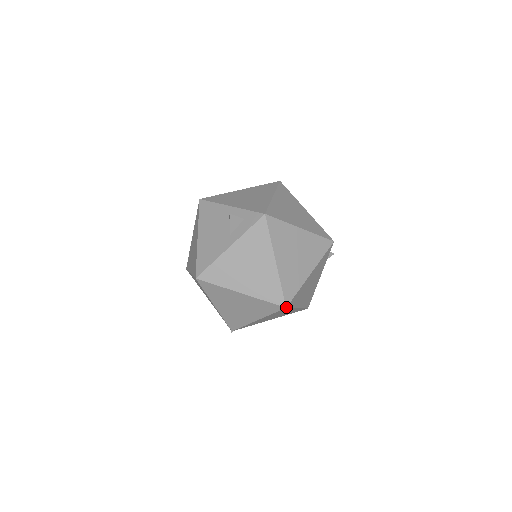
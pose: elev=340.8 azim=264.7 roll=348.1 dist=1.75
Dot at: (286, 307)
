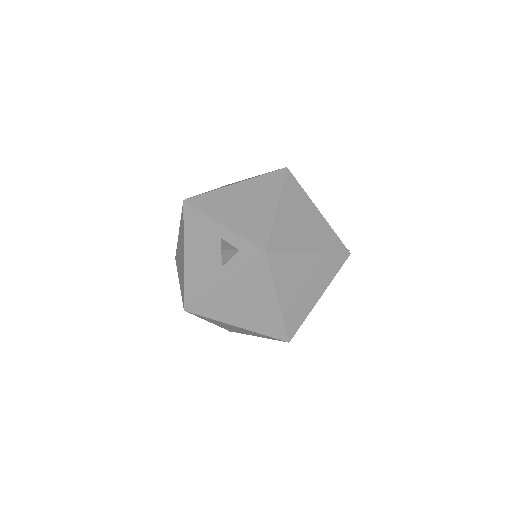
Dot at: occluded
